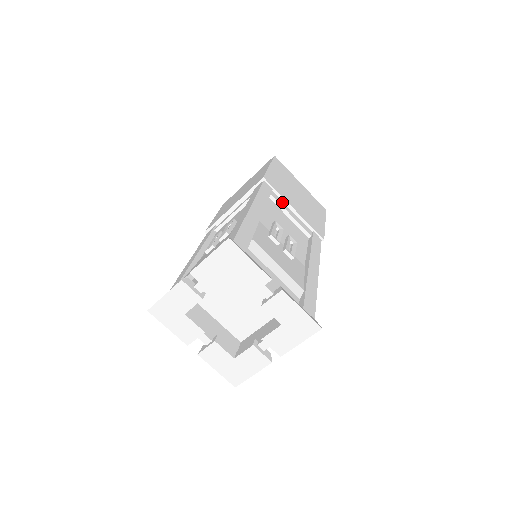
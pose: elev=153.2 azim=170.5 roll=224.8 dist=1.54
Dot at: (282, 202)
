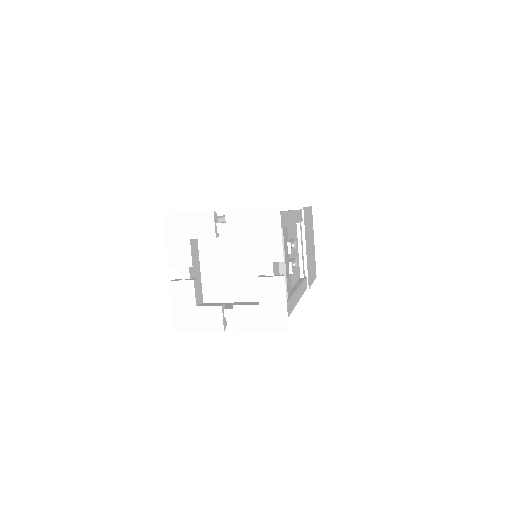
Dot at: (302, 236)
